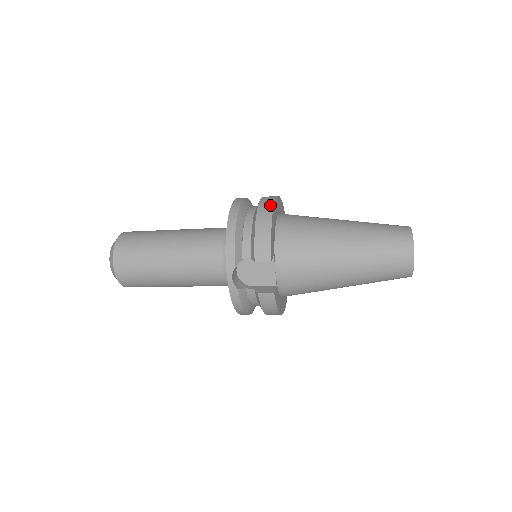
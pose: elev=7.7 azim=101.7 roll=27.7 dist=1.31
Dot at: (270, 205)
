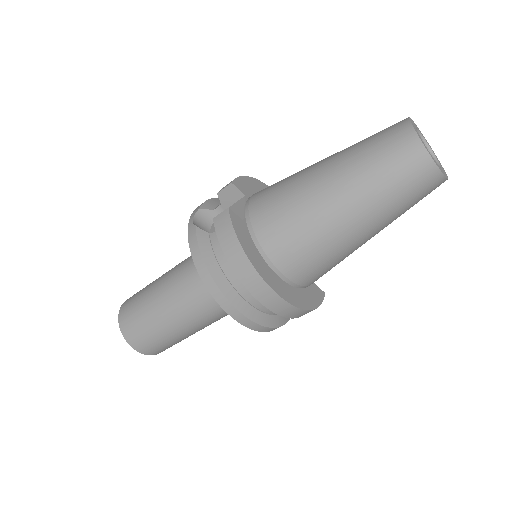
Dot at: occluded
